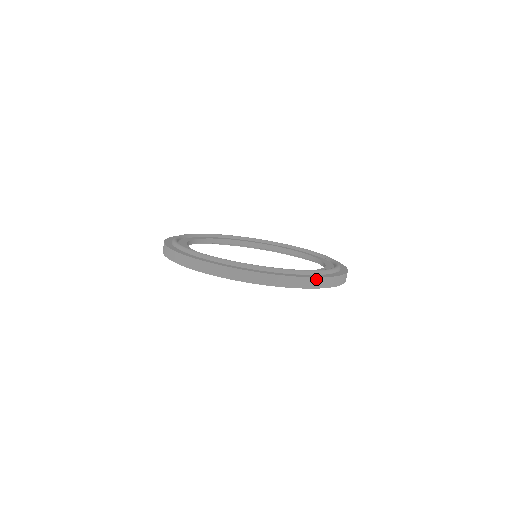
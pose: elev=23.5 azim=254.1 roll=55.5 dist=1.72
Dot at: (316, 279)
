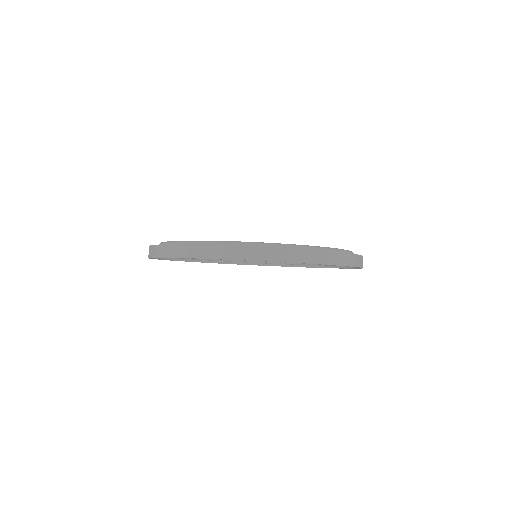
Dot at: (342, 254)
